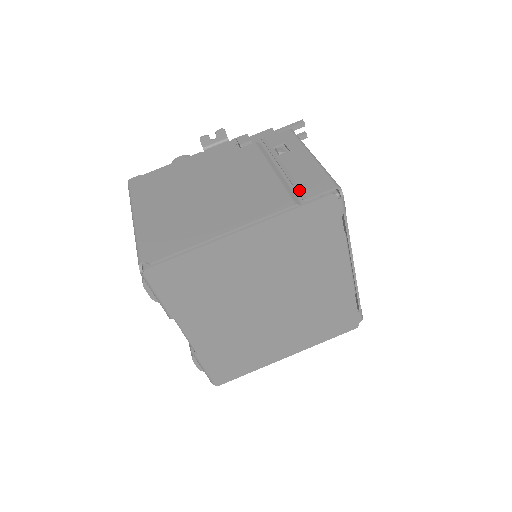
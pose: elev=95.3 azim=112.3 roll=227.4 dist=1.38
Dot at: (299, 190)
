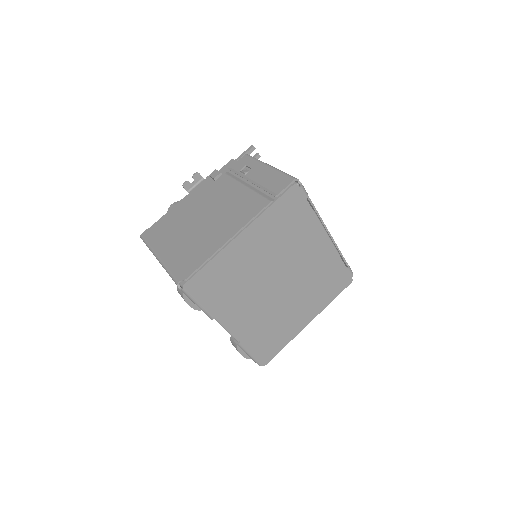
Dot at: (270, 191)
